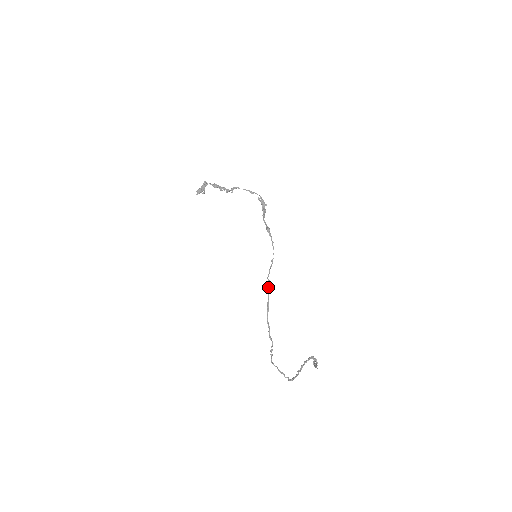
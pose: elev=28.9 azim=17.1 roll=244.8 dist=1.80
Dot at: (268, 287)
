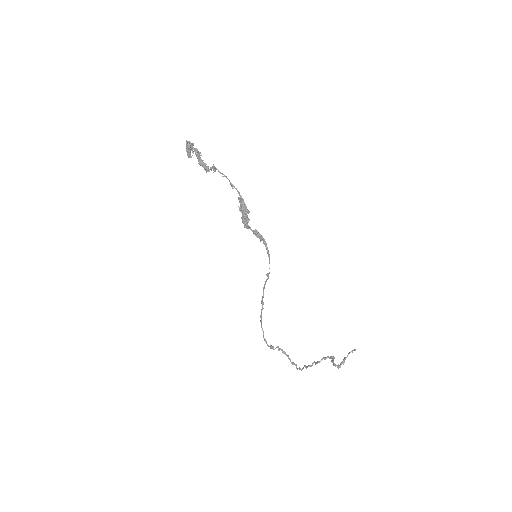
Dot at: (262, 300)
